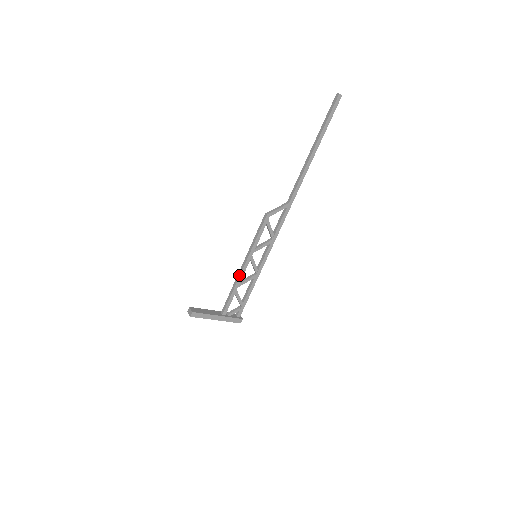
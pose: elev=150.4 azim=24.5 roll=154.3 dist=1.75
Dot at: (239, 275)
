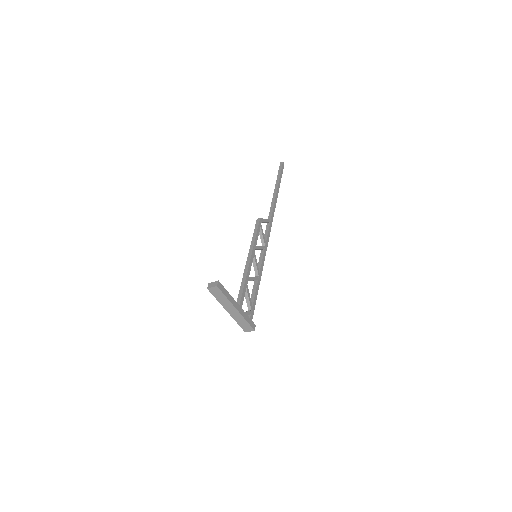
Dot at: (247, 267)
